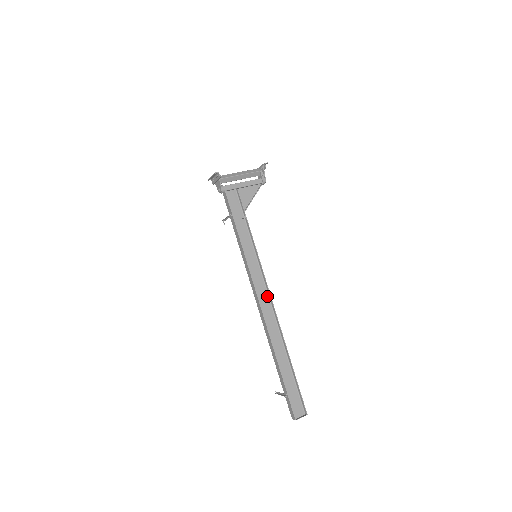
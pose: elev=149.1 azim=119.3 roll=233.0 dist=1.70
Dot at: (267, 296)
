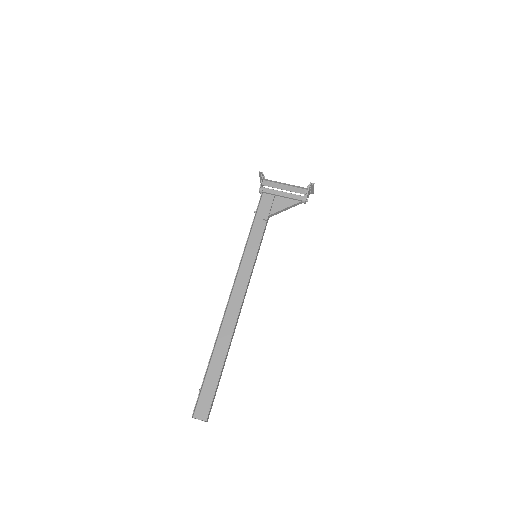
Dot at: (243, 294)
